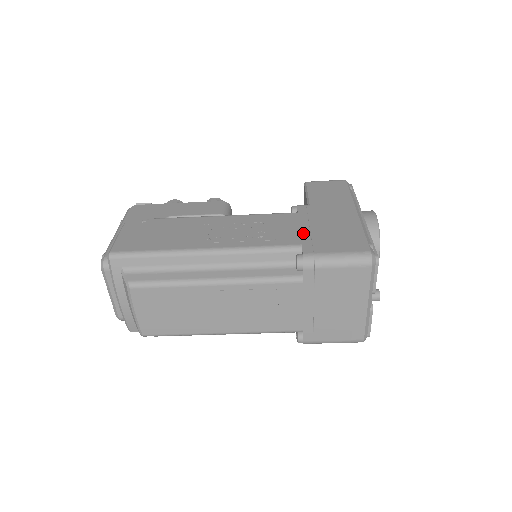
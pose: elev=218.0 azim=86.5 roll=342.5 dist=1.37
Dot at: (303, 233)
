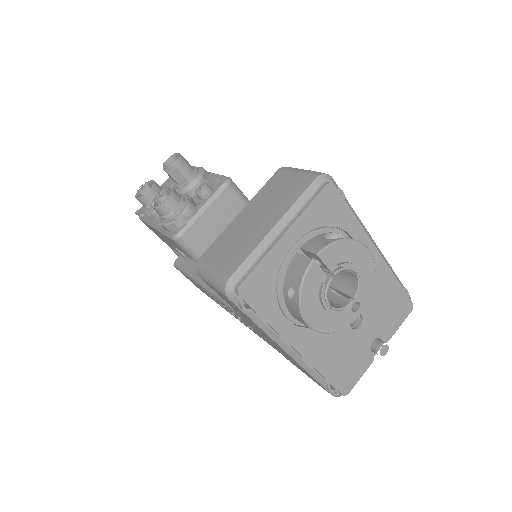
Dot at: (273, 346)
